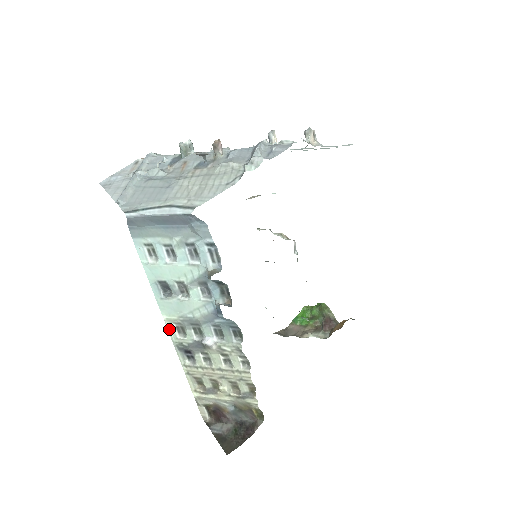
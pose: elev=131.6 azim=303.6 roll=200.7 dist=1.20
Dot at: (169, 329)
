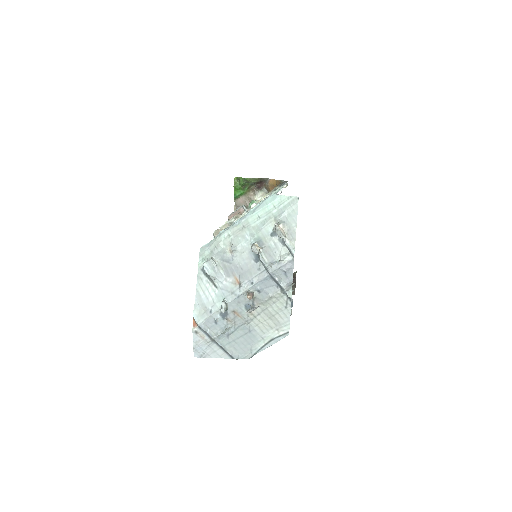
Dot at: occluded
